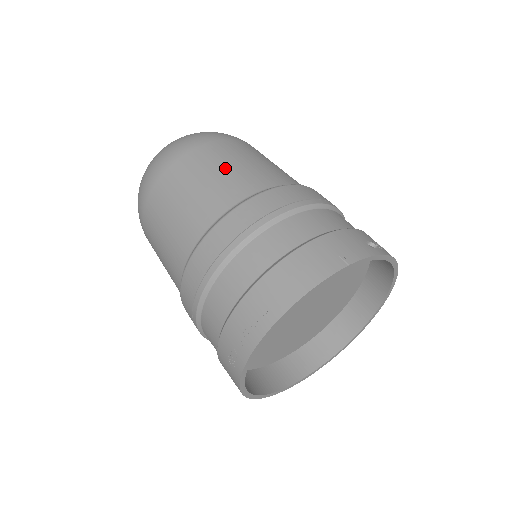
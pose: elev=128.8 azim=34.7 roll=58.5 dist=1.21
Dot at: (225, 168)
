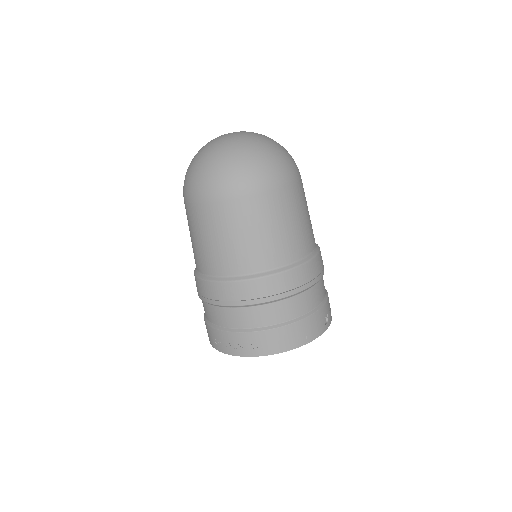
Dot at: (275, 229)
